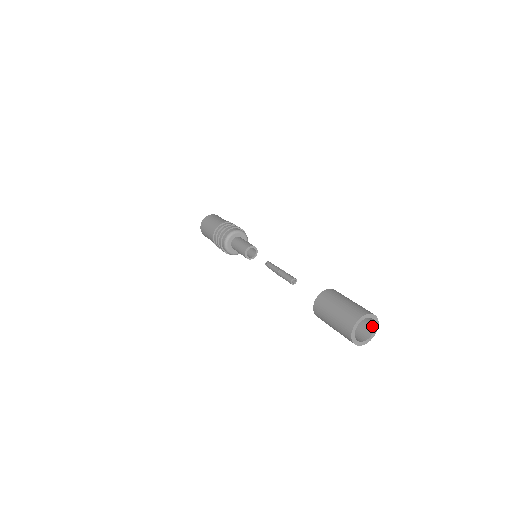
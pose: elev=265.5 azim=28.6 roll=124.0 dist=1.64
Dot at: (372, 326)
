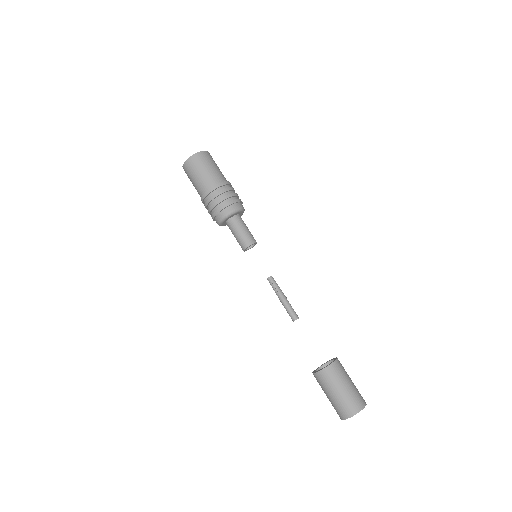
Dot at: occluded
